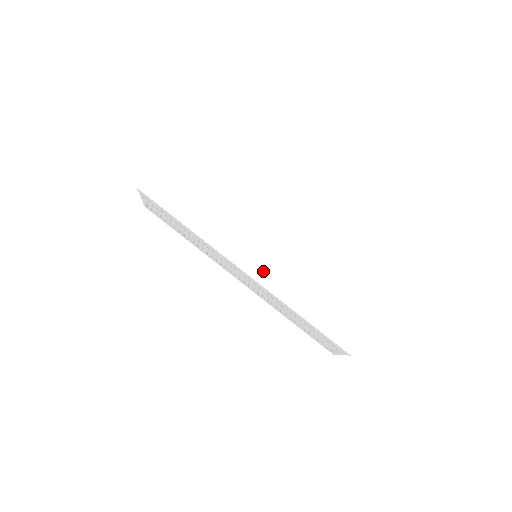
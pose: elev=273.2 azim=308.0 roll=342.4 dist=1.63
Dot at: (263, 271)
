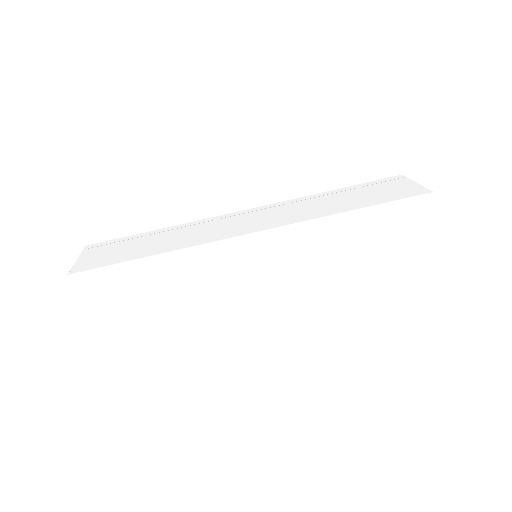
Dot at: (271, 222)
